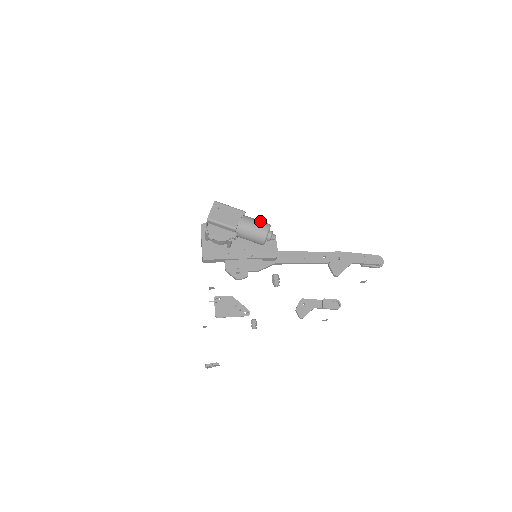
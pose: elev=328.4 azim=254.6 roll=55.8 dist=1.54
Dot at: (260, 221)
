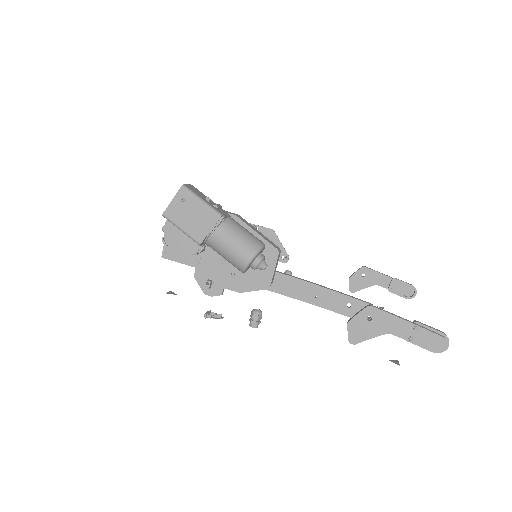
Dot at: (244, 240)
